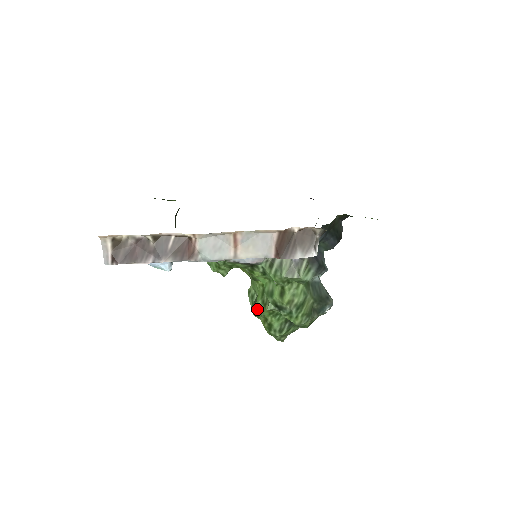
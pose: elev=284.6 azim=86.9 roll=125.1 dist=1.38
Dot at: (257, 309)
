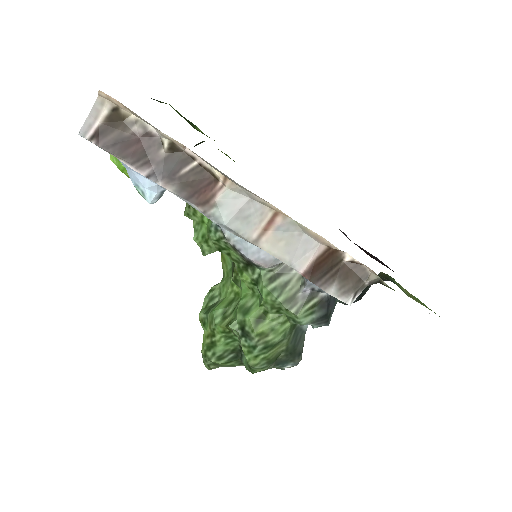
Dot at: (211, 316)
